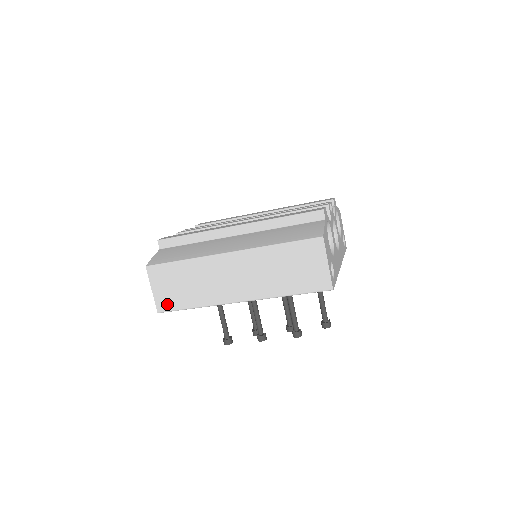
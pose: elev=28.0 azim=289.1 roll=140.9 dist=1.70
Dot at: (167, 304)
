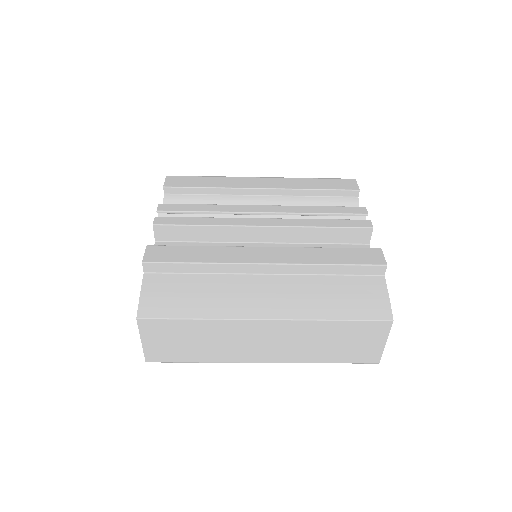
Dot at: (162, 356)
